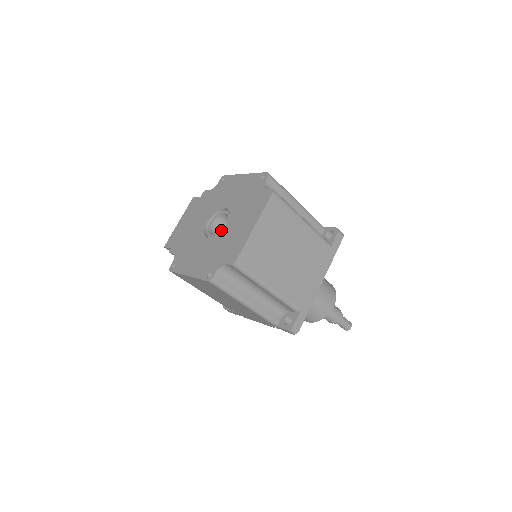
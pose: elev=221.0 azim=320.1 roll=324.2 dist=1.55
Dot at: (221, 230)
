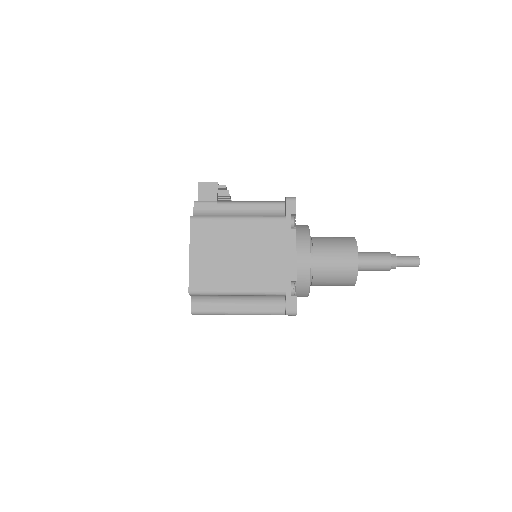
Dot at: occluded
